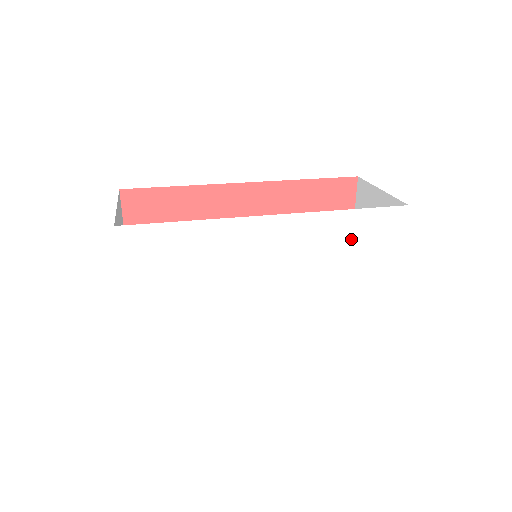
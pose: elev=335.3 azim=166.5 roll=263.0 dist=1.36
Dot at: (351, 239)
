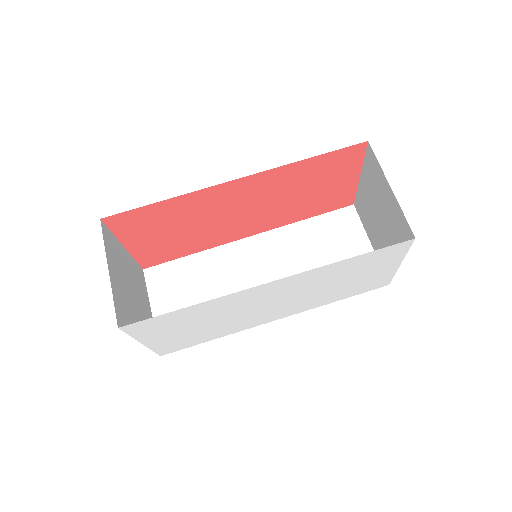
Dot at: (351, 269)
